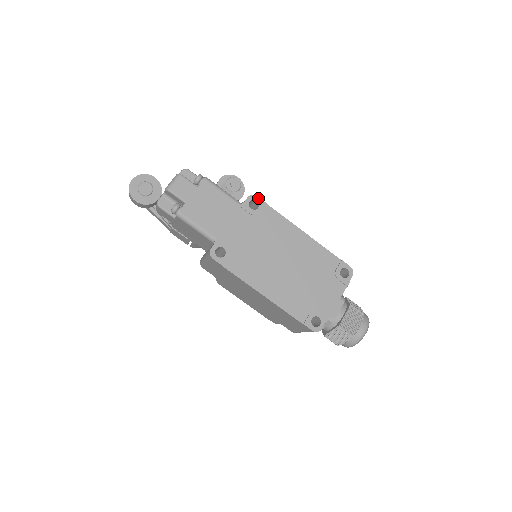
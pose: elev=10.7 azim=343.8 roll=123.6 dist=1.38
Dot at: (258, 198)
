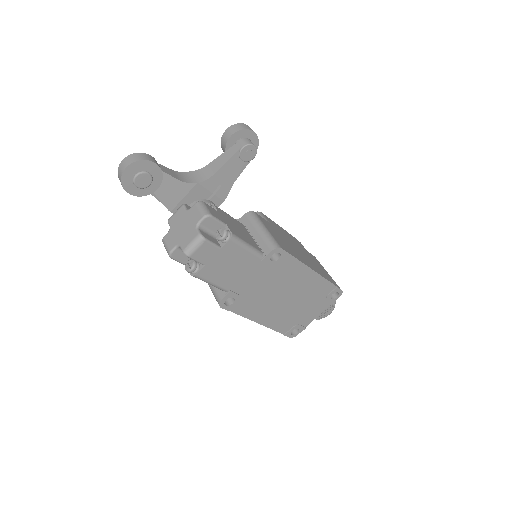
Dot at: (282, 250)
